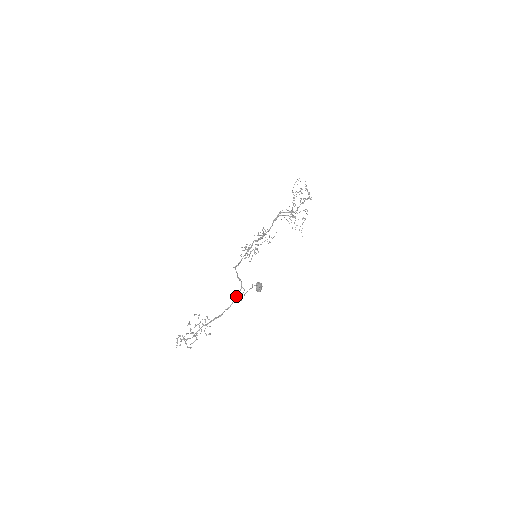
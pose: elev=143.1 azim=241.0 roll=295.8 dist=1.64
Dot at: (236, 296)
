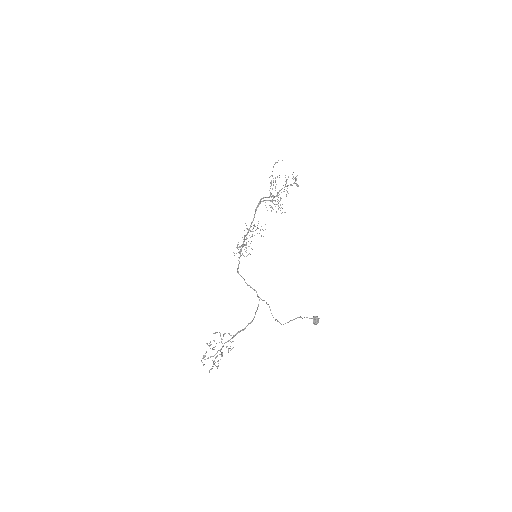
Dot at: (257, 309)
